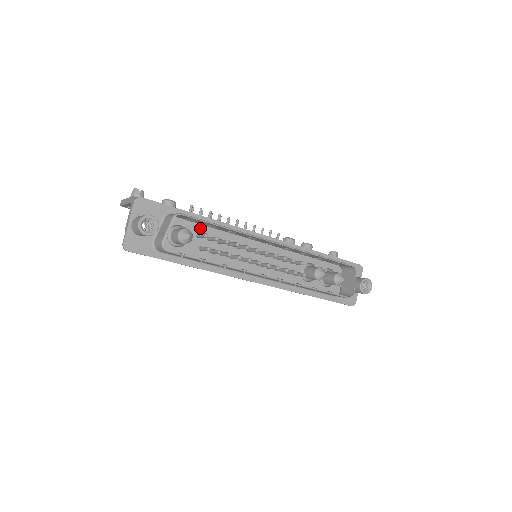
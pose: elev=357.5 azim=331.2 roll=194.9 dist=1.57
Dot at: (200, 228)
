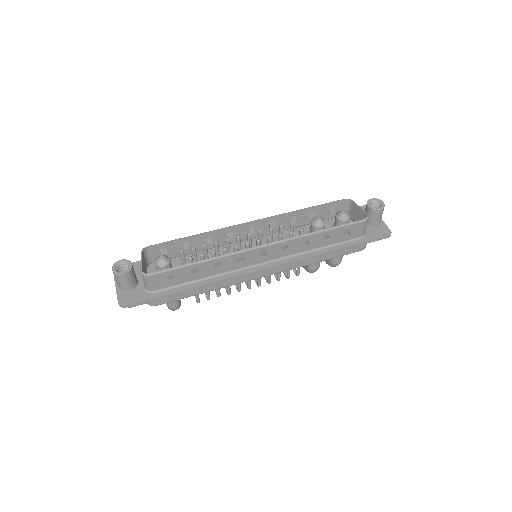
Dot at: occluded
